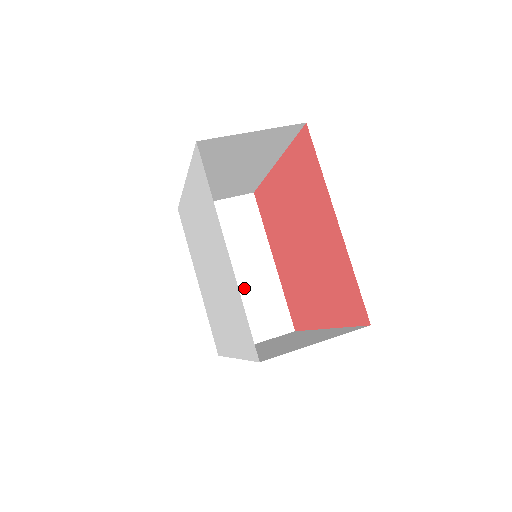
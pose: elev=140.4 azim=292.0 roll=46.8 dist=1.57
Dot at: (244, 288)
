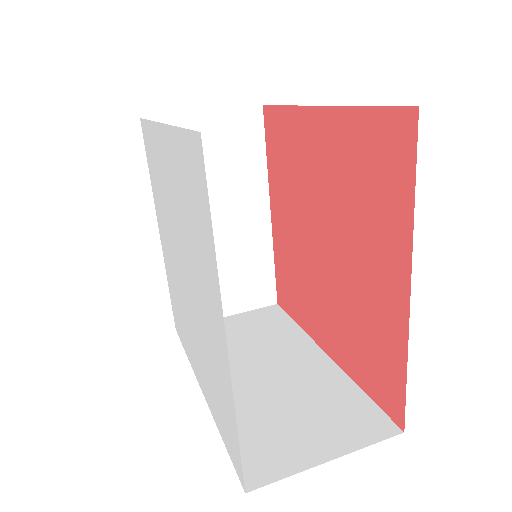
Dot at: (223, 247)
